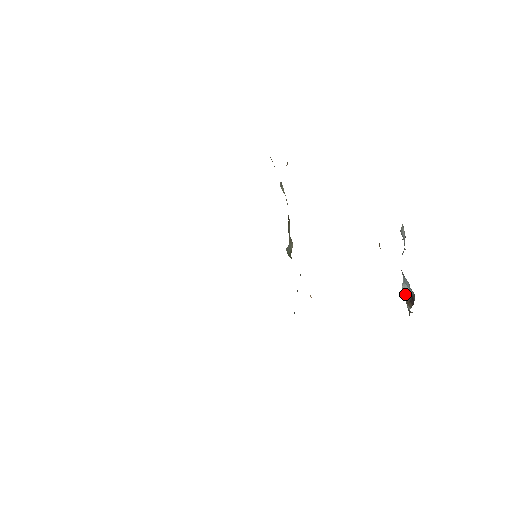
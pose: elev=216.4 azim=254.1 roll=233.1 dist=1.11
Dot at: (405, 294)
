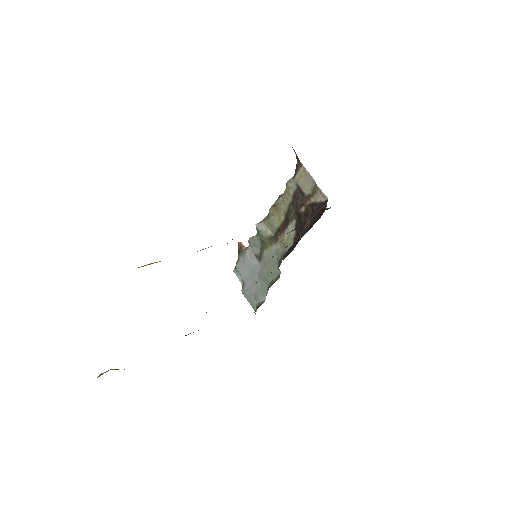
Dot at: occluded
